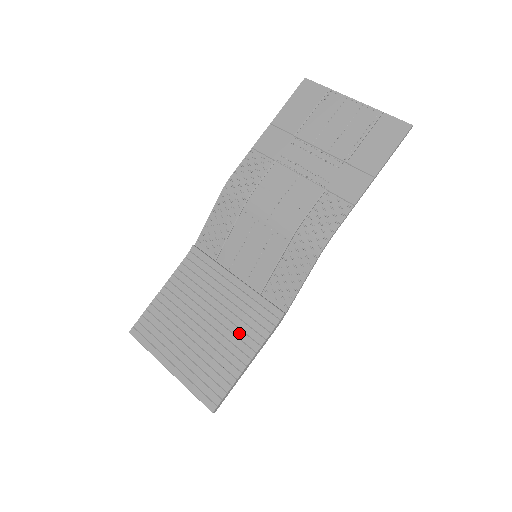
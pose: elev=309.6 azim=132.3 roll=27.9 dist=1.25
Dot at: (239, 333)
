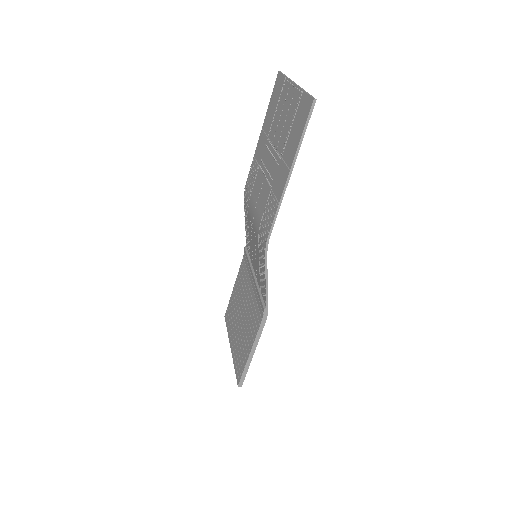
Dot at: (251, 323)
